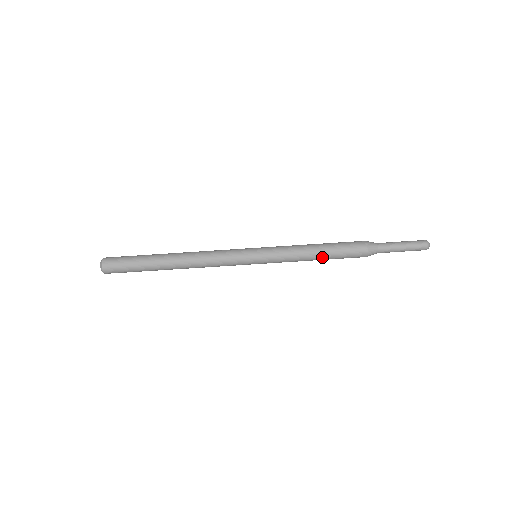
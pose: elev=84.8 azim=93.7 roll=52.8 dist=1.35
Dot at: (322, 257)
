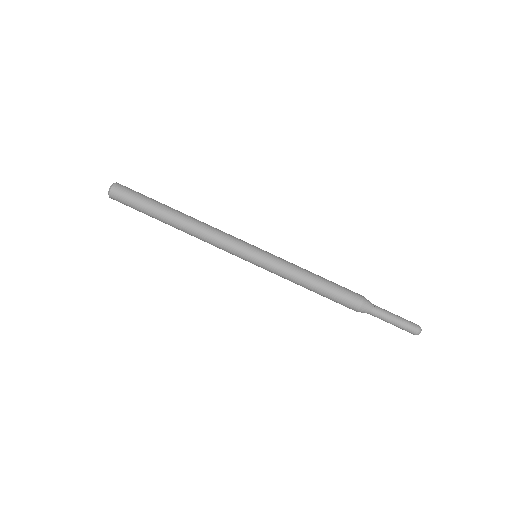
Dot at: (315, 291)
